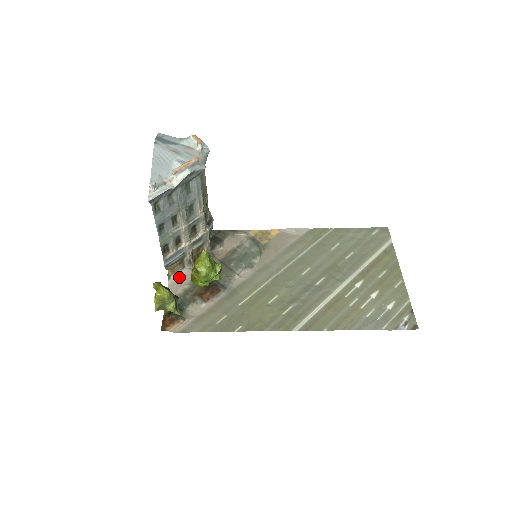
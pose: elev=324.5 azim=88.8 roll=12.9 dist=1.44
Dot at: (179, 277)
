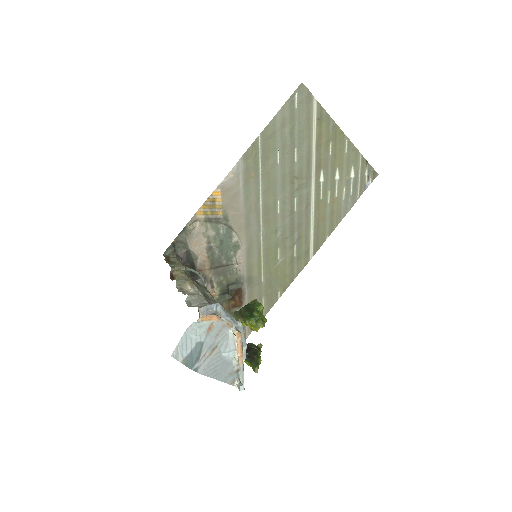
Dot at: occluded
